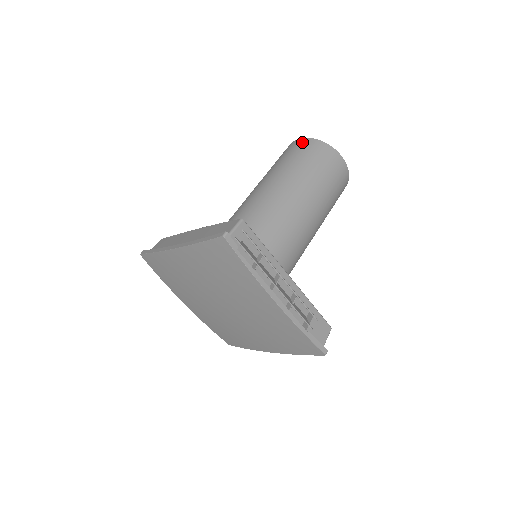
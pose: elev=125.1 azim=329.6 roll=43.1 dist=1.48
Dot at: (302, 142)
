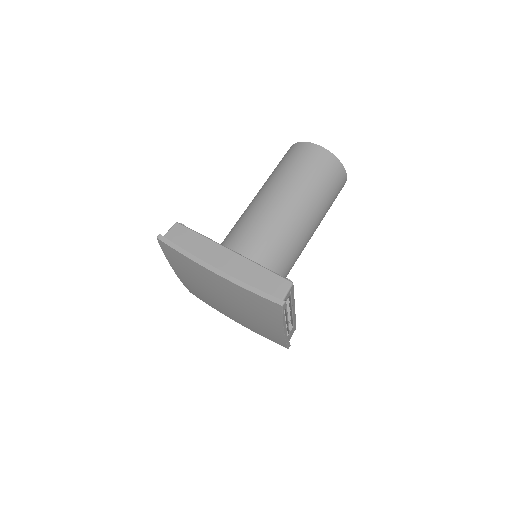
Dot at: (324, 155)
